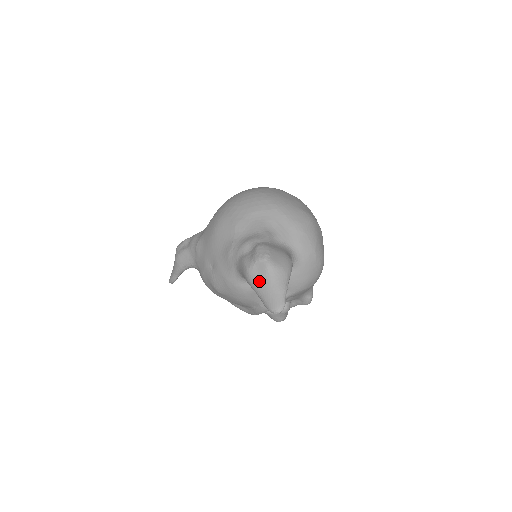
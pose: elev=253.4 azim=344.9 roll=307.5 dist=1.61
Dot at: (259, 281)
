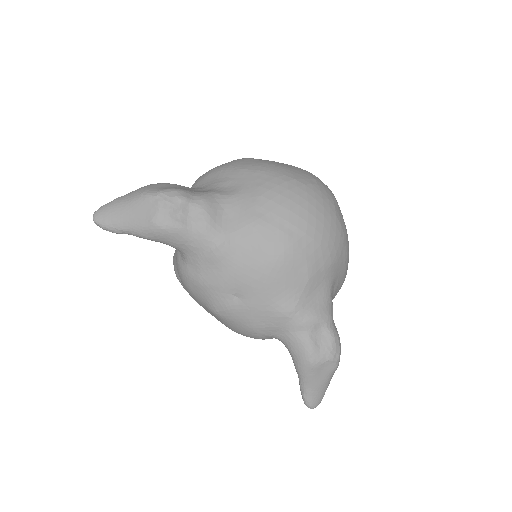
Dot at: (317, 378)
